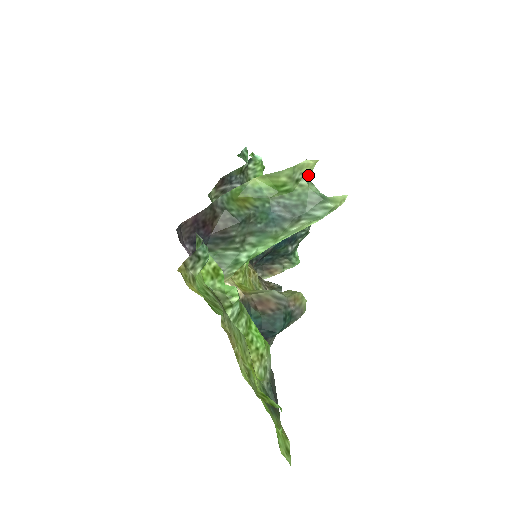
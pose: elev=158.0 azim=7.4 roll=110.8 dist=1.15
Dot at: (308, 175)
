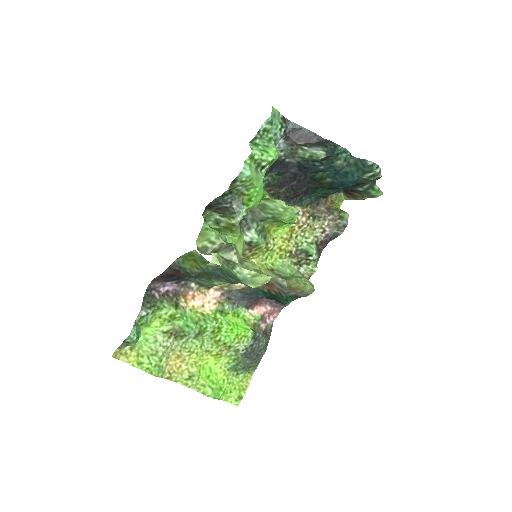
Dot at: (225, 263)
